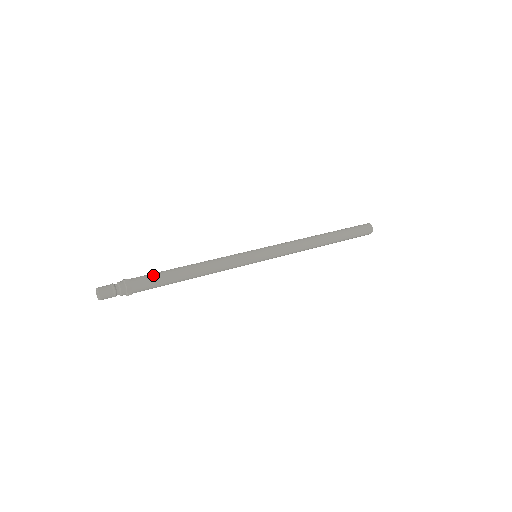
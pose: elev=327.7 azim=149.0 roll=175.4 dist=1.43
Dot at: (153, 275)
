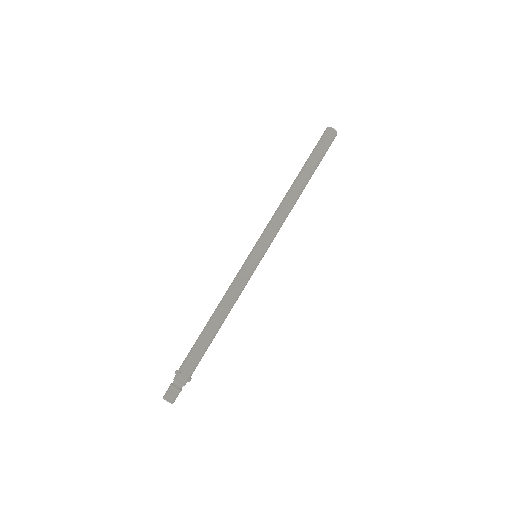
Dot at: (195, 353)
